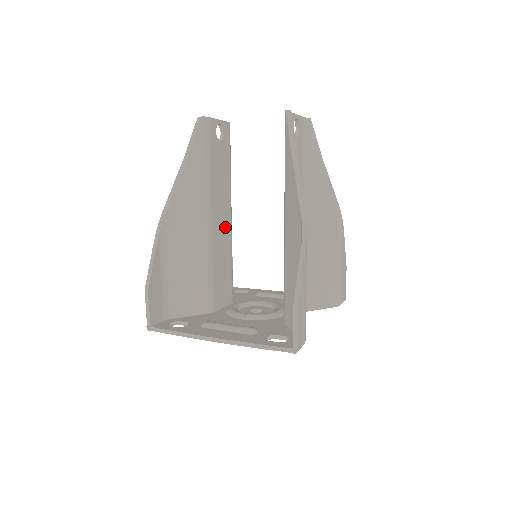
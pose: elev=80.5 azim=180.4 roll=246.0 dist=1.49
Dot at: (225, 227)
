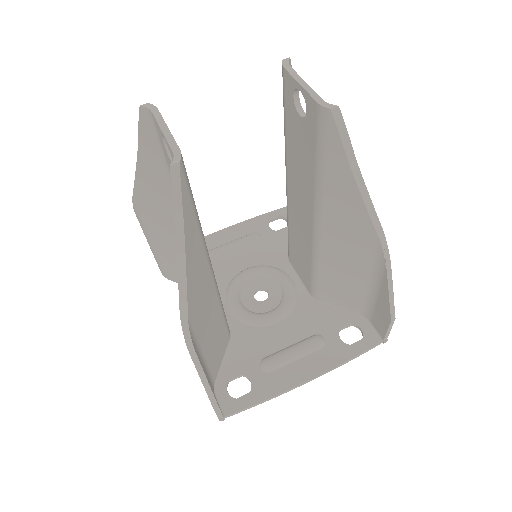
Dot at: occluded
